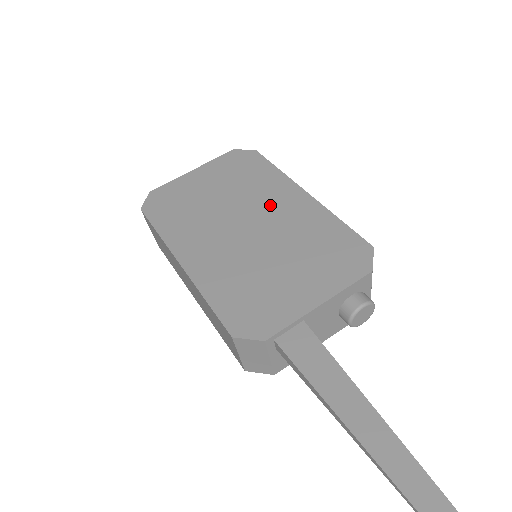
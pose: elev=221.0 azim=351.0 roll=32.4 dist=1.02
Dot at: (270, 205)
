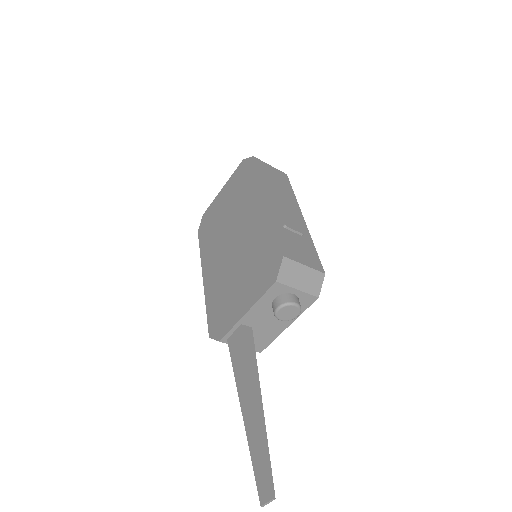
Dot at: (246, 218)
